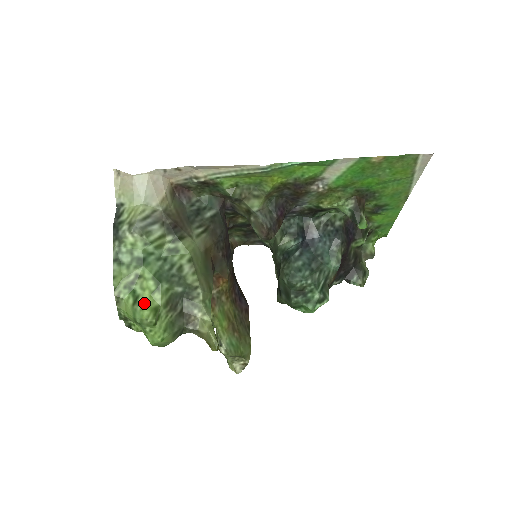
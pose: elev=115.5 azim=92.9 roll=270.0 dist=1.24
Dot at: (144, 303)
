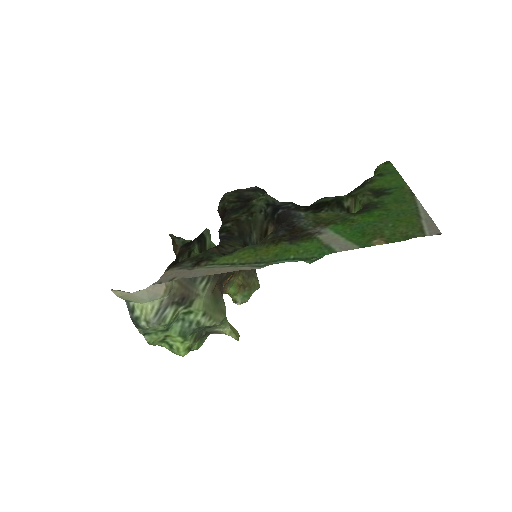
Dot at: (178, 349)
